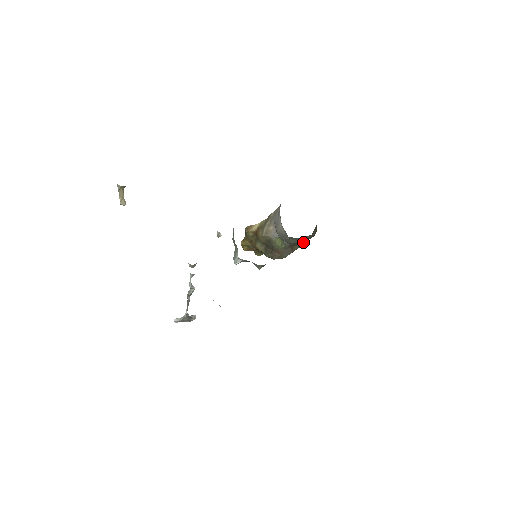
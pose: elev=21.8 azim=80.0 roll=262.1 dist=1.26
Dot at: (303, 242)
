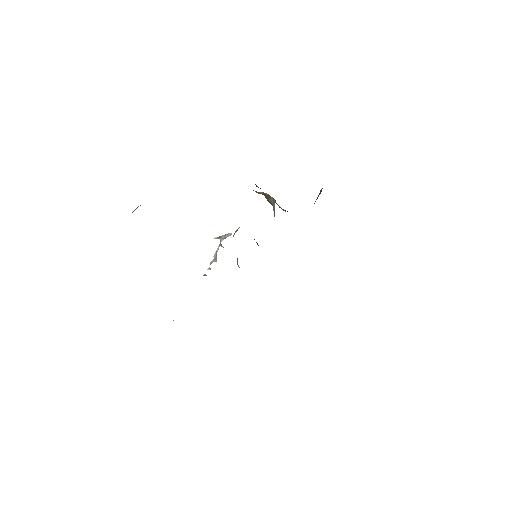
Dot at: occluded
